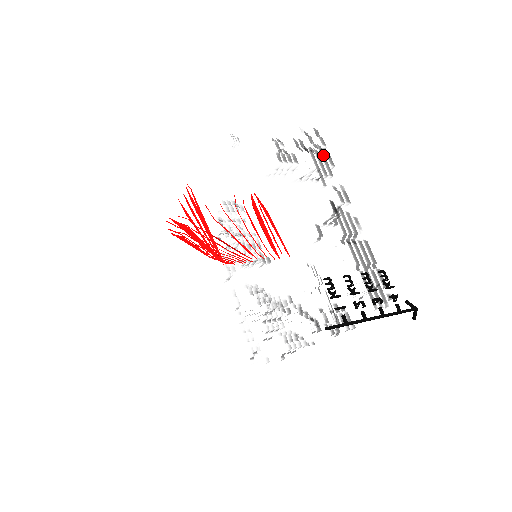
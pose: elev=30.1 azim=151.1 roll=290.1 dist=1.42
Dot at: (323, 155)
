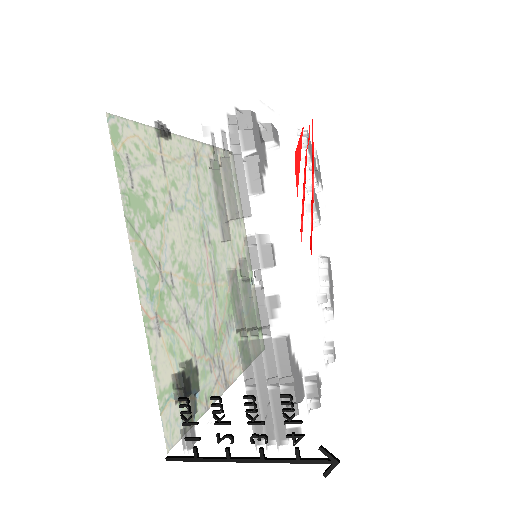
Dot at: (241, 174)
